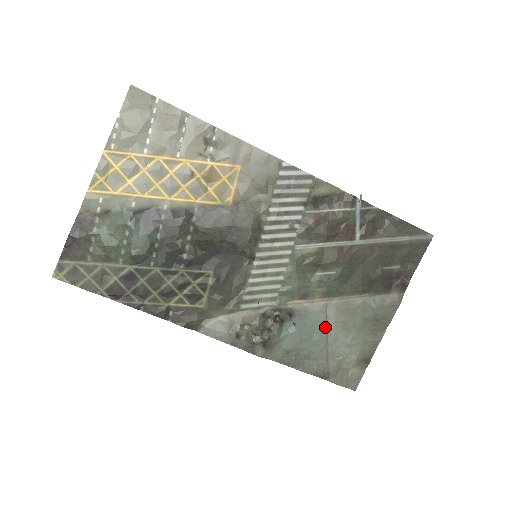
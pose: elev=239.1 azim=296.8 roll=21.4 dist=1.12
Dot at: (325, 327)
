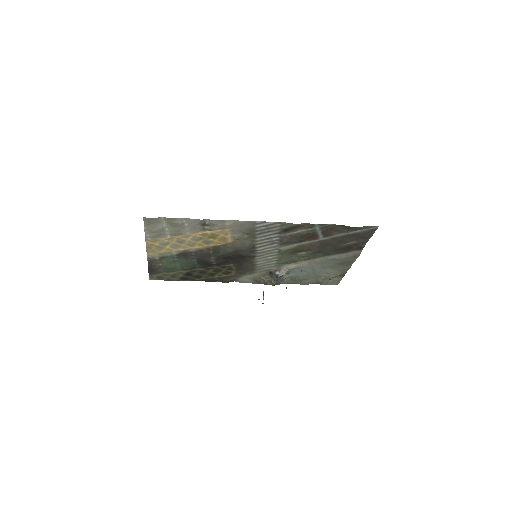
Dot at: (311, 269)
